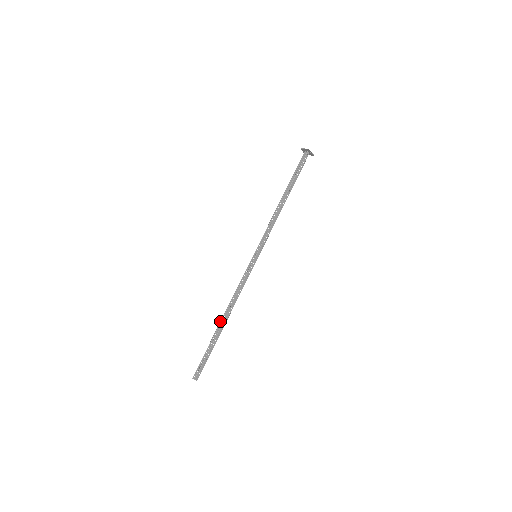
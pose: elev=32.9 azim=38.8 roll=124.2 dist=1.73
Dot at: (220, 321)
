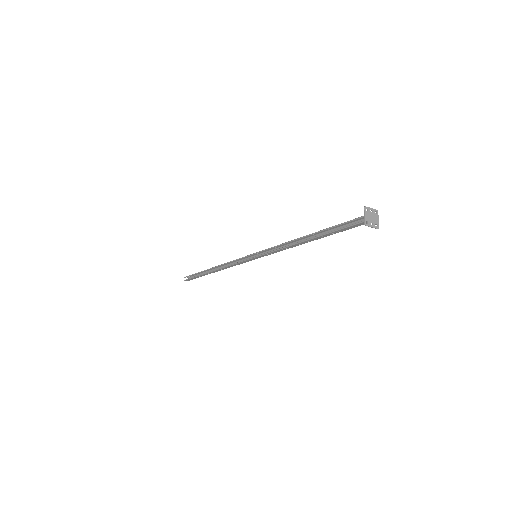
Dot at: (211, 268)
